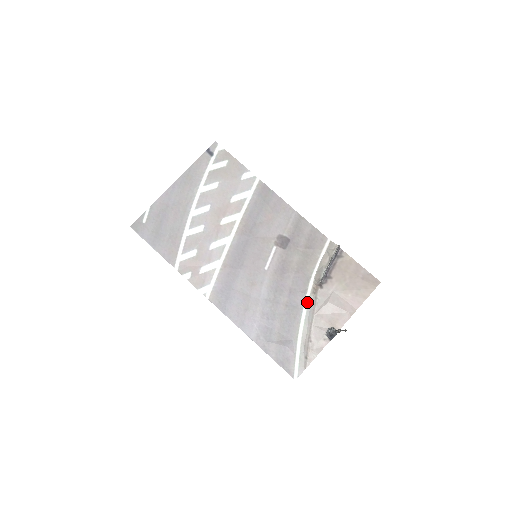
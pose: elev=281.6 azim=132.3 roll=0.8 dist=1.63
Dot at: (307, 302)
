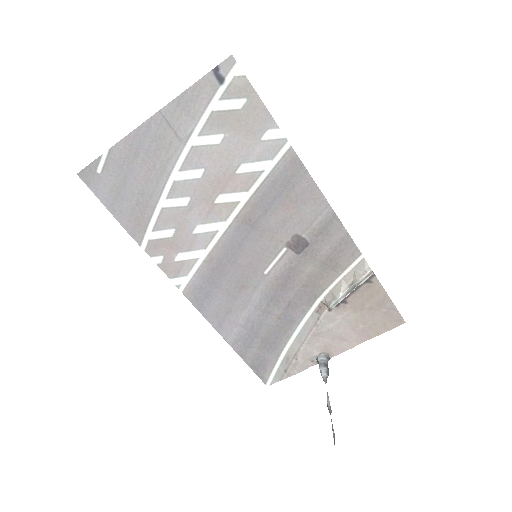
Dot at: (306, 320)
